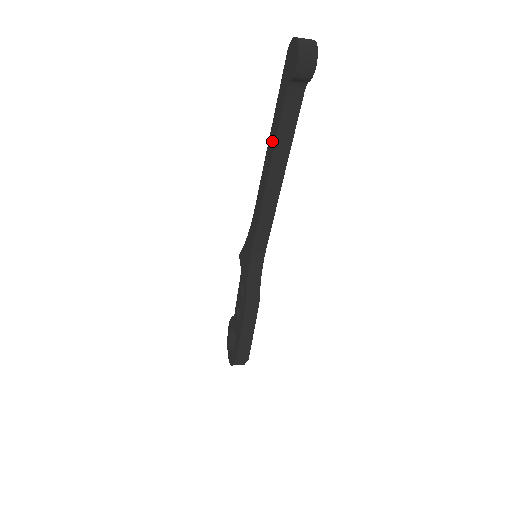
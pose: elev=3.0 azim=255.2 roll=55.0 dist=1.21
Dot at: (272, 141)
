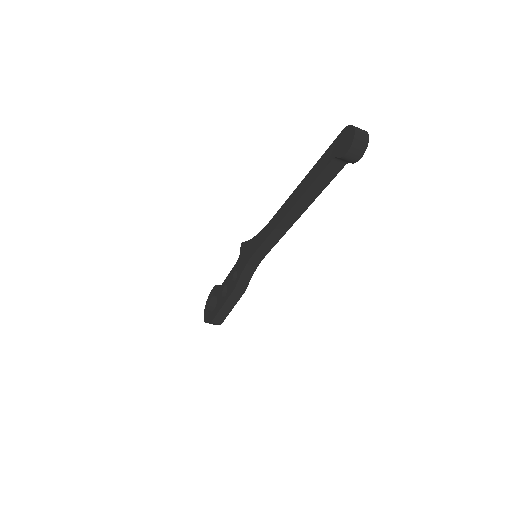
Dot at: (303, 187)
